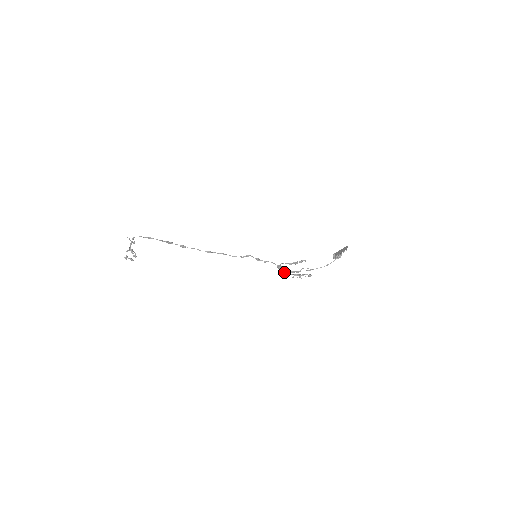
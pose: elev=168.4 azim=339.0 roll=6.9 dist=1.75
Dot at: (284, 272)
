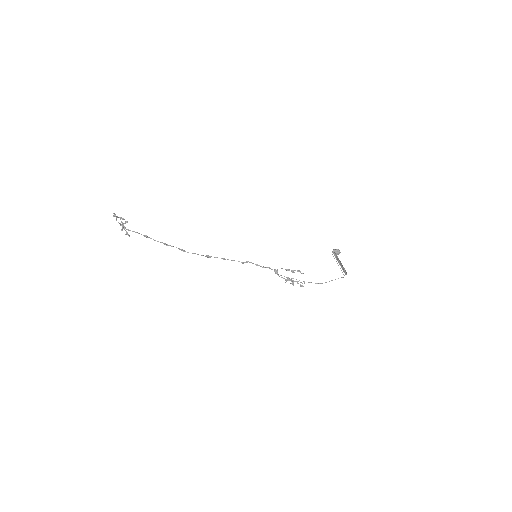
Dot at: (279, 276)
